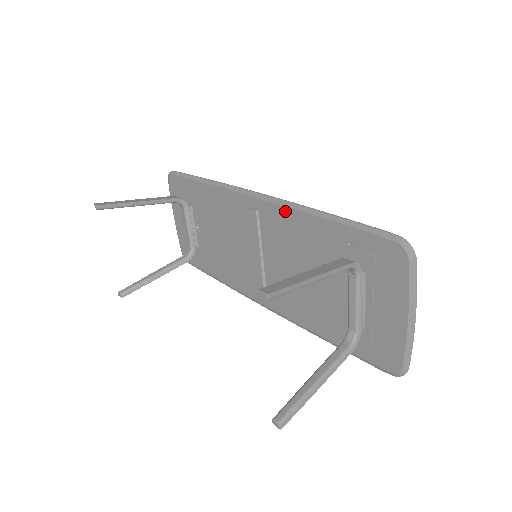
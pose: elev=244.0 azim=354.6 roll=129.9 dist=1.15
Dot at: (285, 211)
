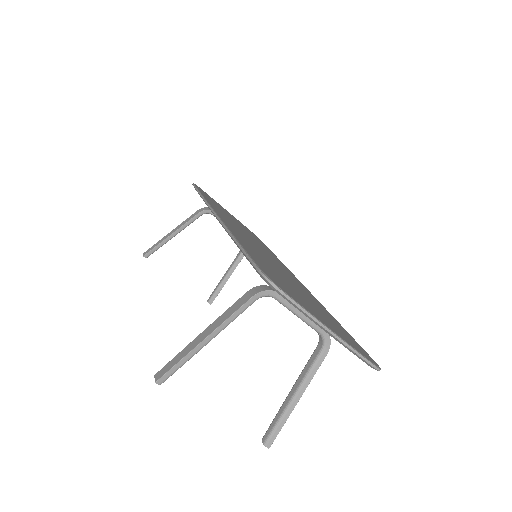
Dot at: occluded
